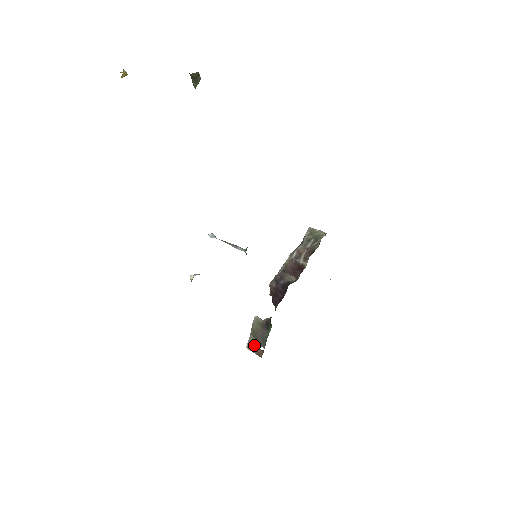
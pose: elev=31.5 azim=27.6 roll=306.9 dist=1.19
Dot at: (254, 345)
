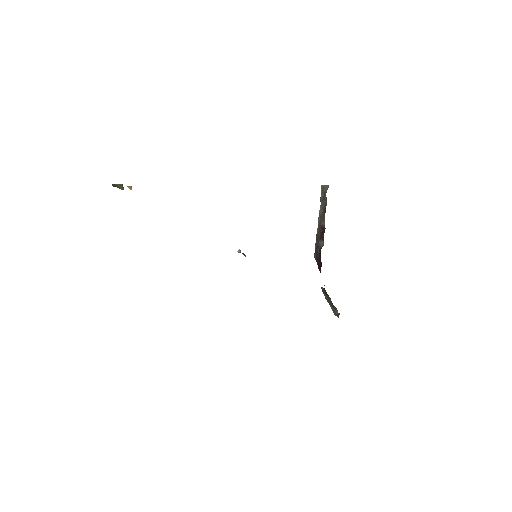
Dot at: (334, 311)
